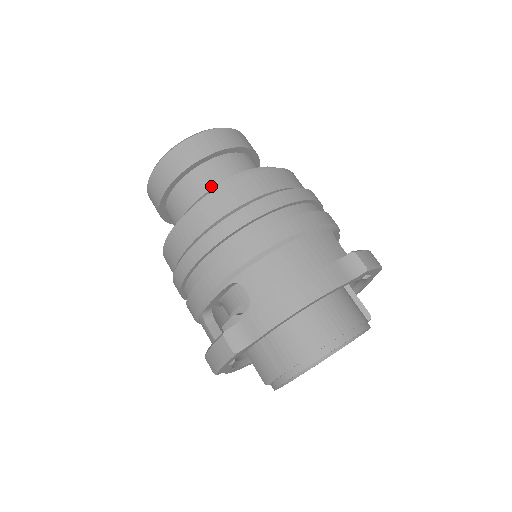
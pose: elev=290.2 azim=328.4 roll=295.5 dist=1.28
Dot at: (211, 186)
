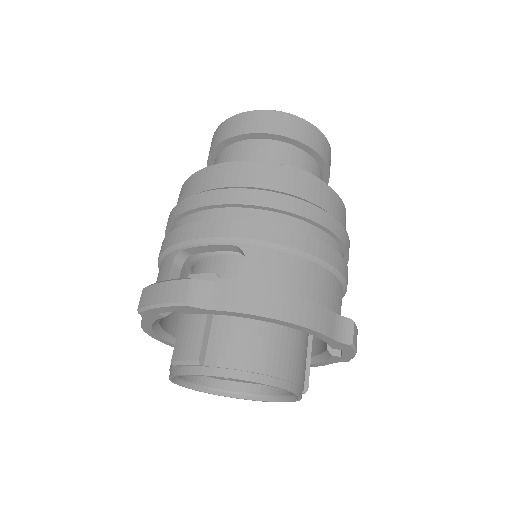
Dot at: occluded
